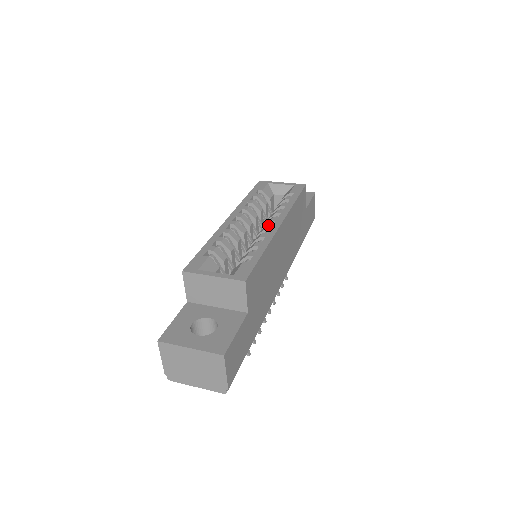
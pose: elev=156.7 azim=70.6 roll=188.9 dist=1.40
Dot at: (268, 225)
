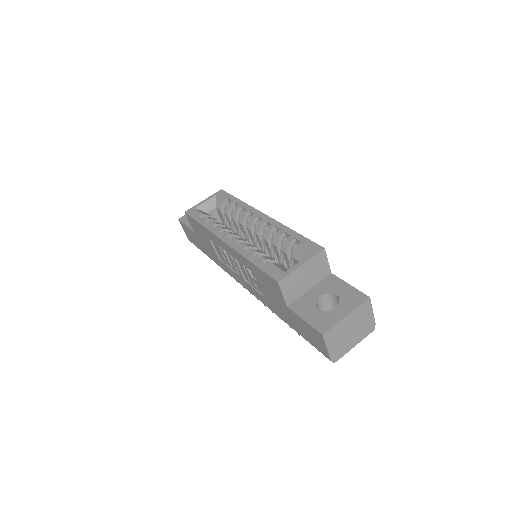
Dot at: (260, 221)
